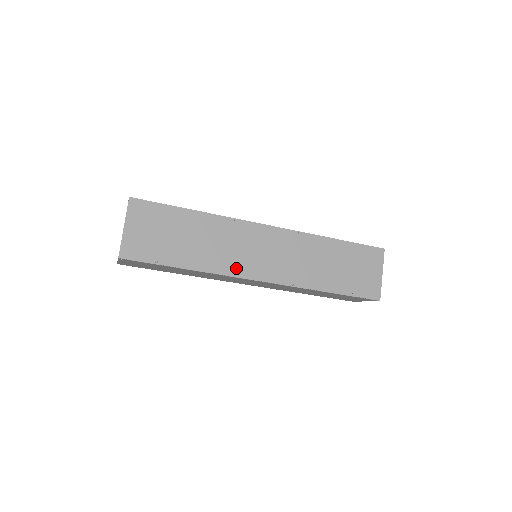
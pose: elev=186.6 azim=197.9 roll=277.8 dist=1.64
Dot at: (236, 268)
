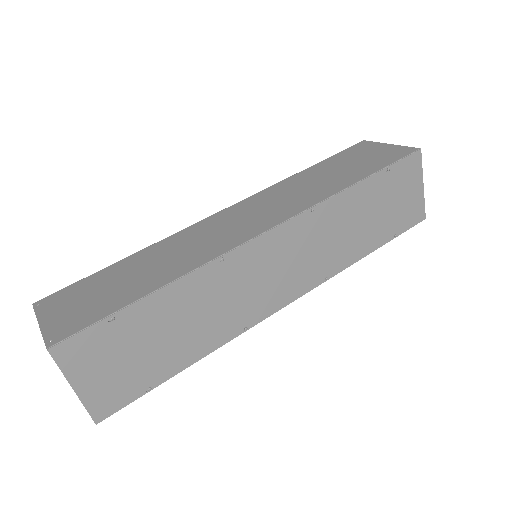
Dot at: (252, 314)
